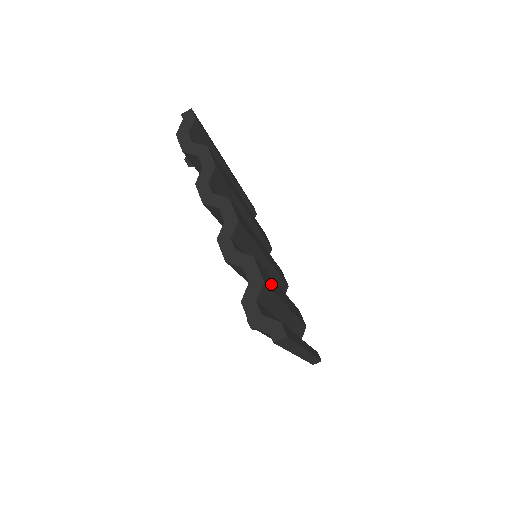
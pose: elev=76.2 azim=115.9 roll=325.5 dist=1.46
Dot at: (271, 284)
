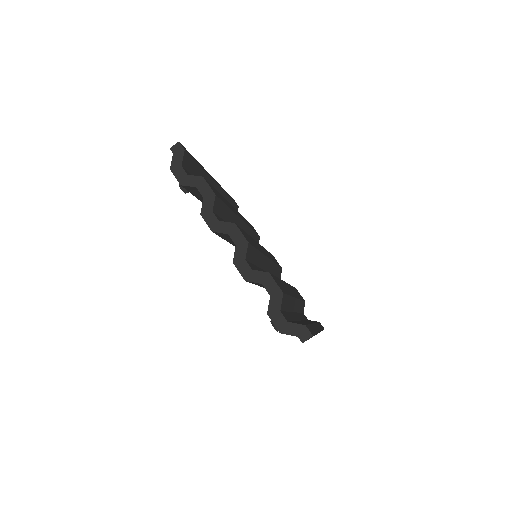
Dot at: (284, 288)
